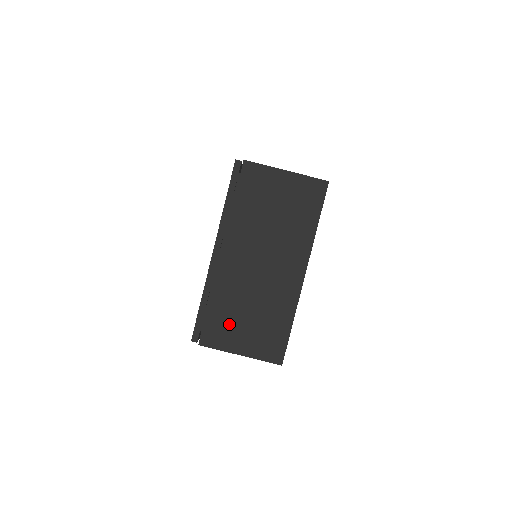
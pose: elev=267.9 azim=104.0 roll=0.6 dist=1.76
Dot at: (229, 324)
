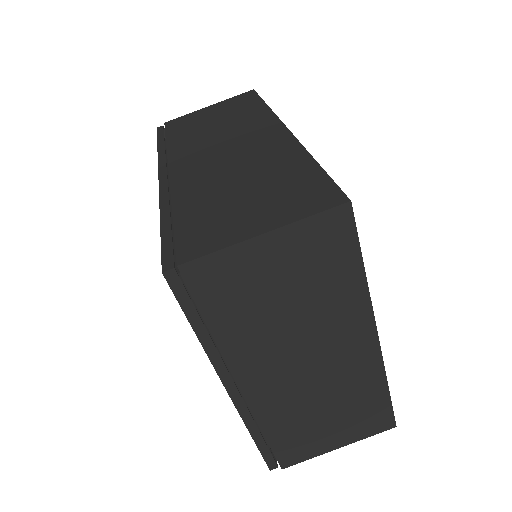
Dot at: (306, 436)
